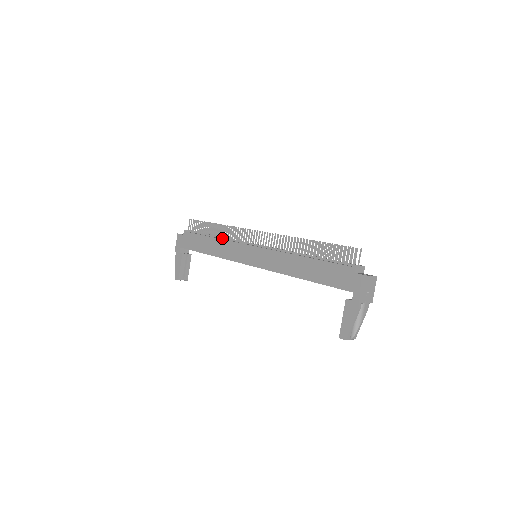
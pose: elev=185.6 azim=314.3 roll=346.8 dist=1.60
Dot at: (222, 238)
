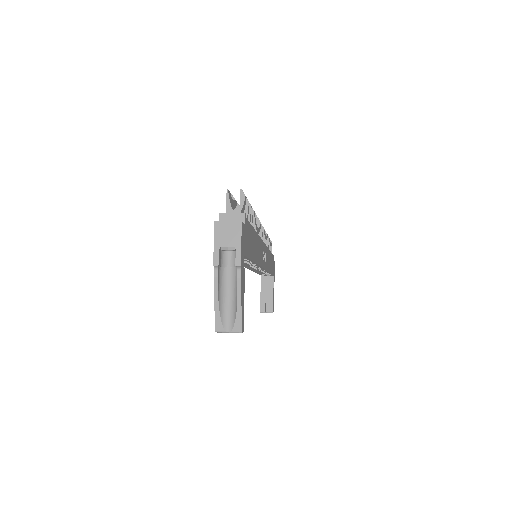
Dot at: occluded
